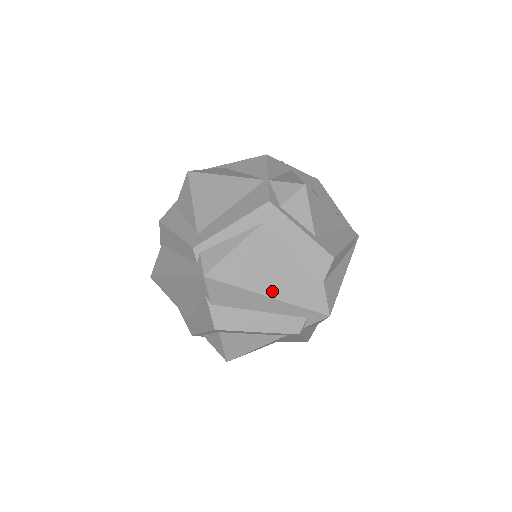
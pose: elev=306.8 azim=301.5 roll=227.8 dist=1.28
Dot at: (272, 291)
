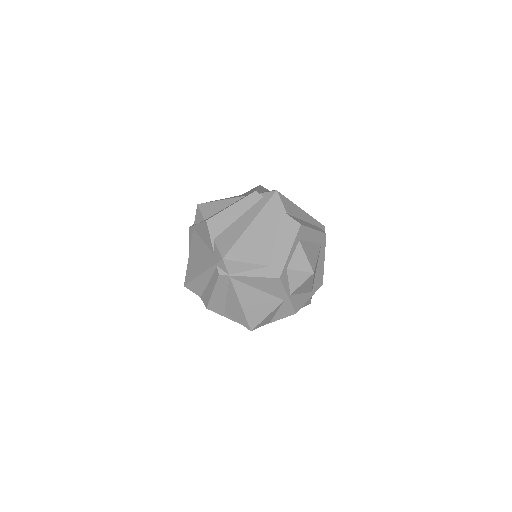
Dot at: occluded
